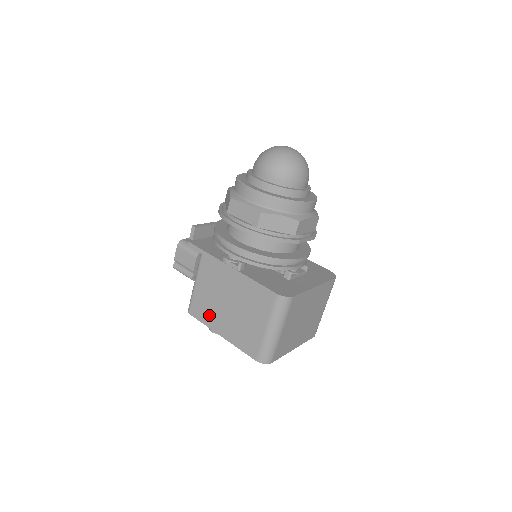
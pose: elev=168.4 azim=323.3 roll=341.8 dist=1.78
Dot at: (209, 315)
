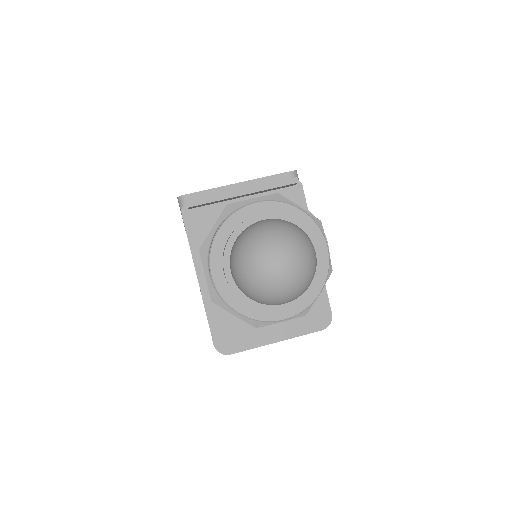
Dot at: occluded
